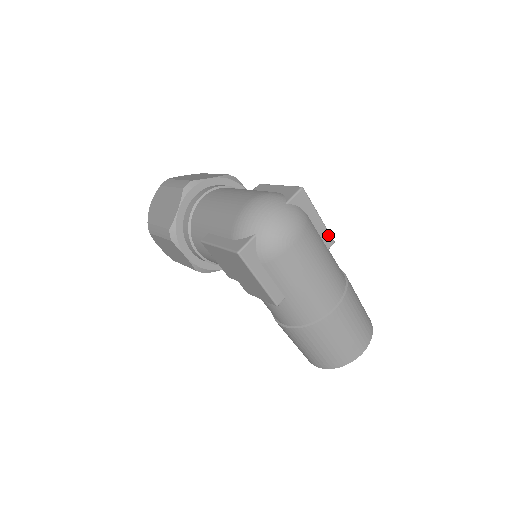
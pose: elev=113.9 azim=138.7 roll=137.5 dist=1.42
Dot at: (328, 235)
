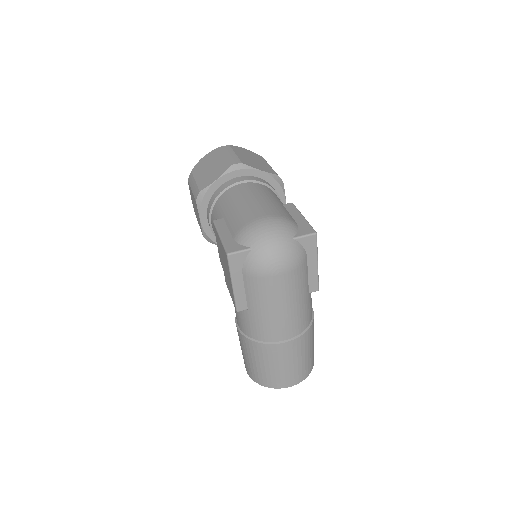
Dot at: (316, 282)
